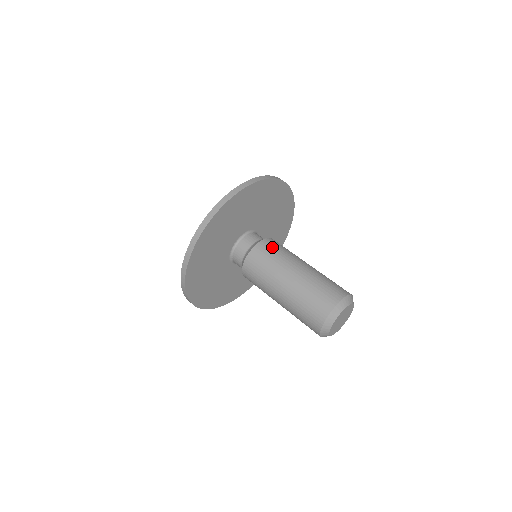
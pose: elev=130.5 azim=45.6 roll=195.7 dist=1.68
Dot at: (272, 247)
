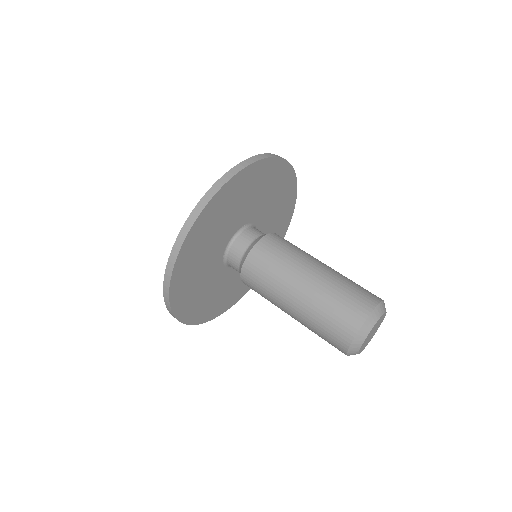
Dot at: occluded
